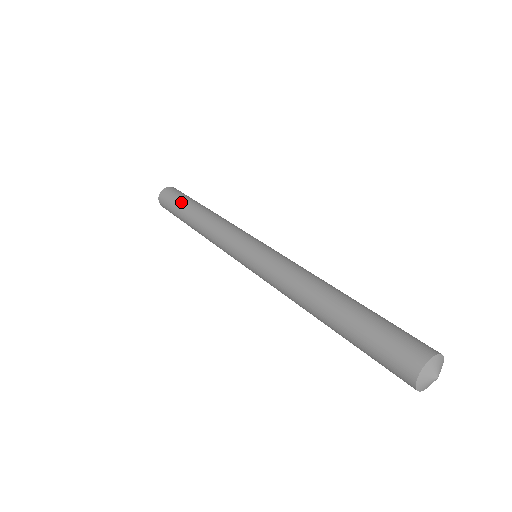
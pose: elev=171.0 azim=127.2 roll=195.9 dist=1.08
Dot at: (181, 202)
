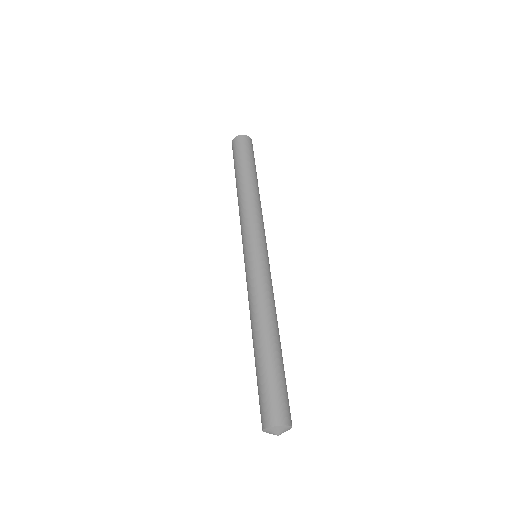
Dot at: (237, 164)
